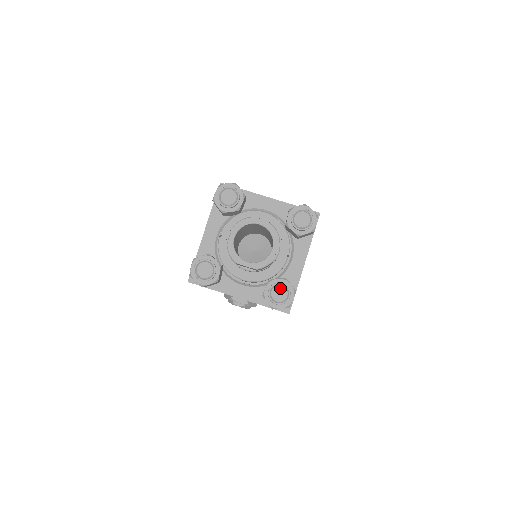
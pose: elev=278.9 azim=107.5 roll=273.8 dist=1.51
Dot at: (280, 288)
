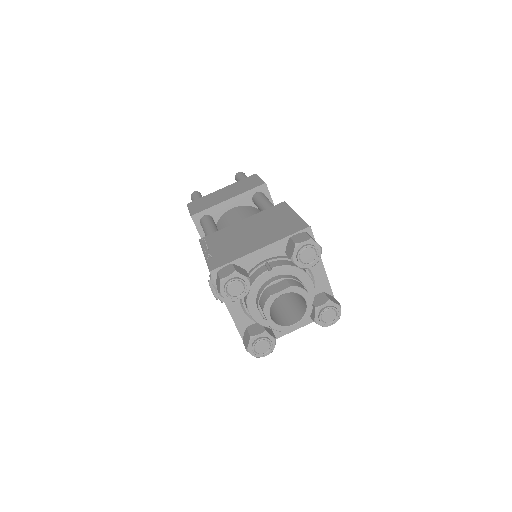
Dot at: (267, 344)
